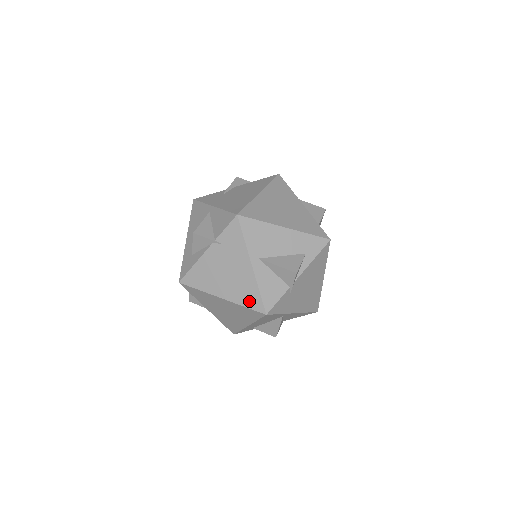
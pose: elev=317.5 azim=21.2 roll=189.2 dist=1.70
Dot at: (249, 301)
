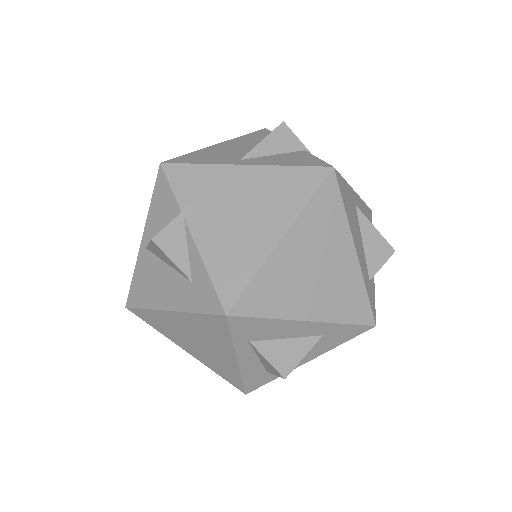
Dot at: (302, 188)
